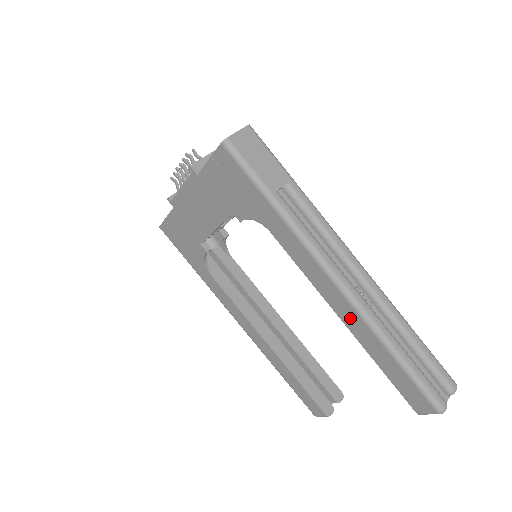
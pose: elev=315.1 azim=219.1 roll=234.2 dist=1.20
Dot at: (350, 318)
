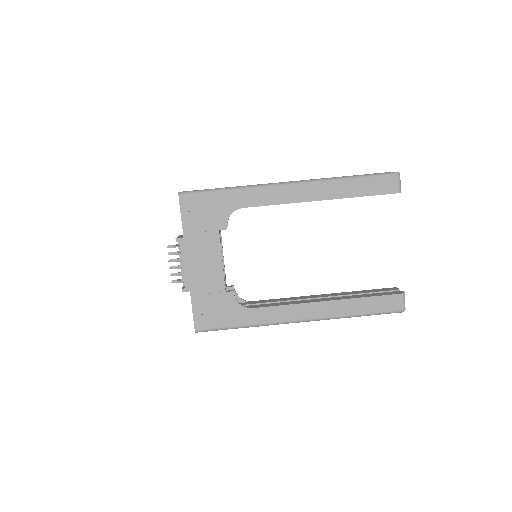
Dot at: (317, 192)
